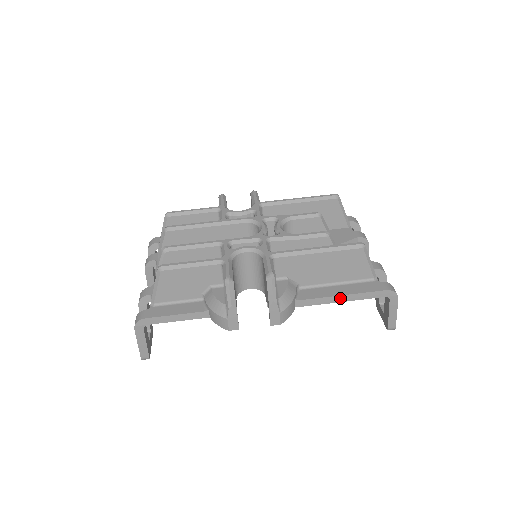
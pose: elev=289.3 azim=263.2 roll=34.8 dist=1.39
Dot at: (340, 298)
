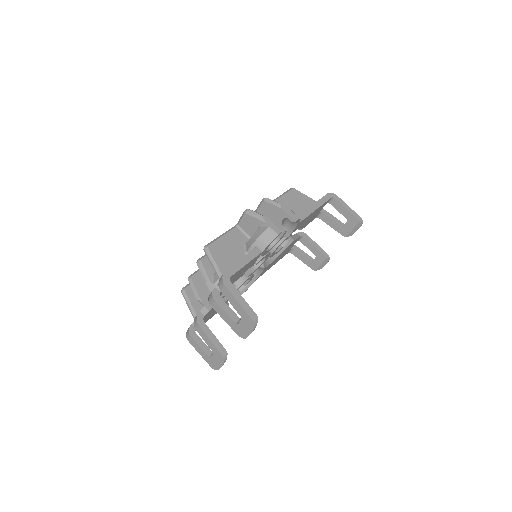
Dot at: (313, 207)
